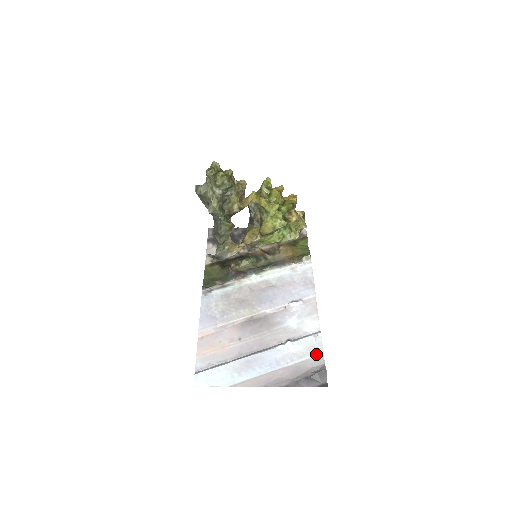
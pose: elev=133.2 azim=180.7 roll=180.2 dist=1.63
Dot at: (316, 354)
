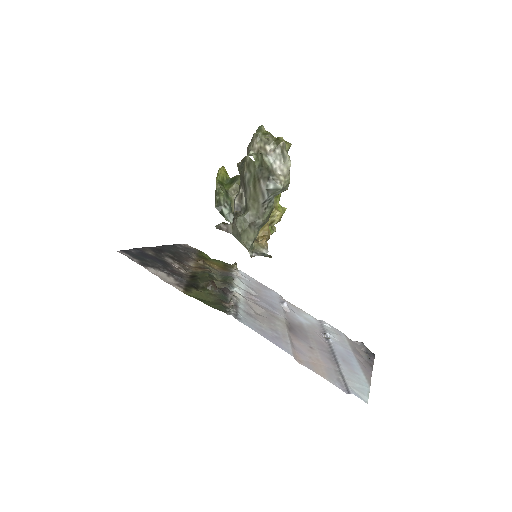
Dot at: (344, 335)
